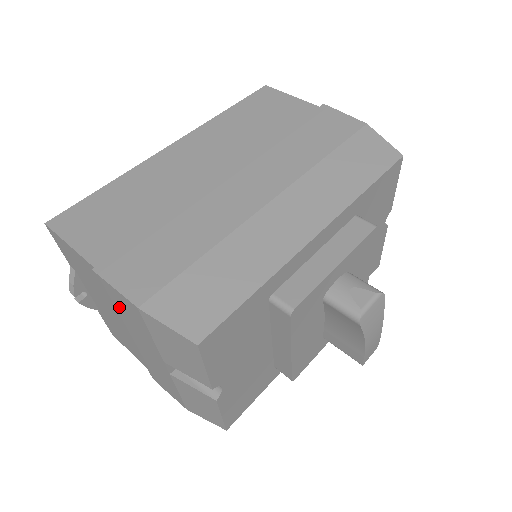
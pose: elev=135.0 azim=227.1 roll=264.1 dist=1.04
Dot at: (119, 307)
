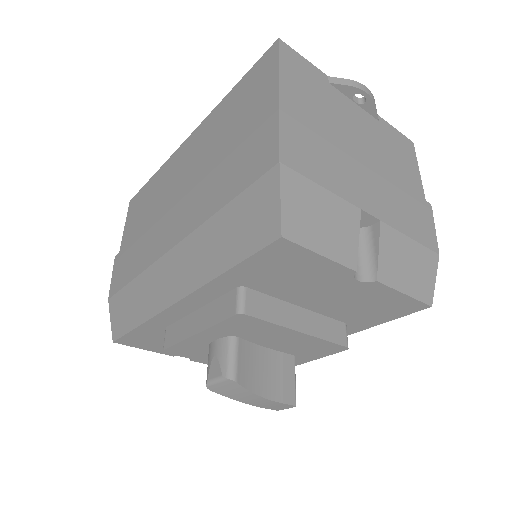
Dot at: occluded
